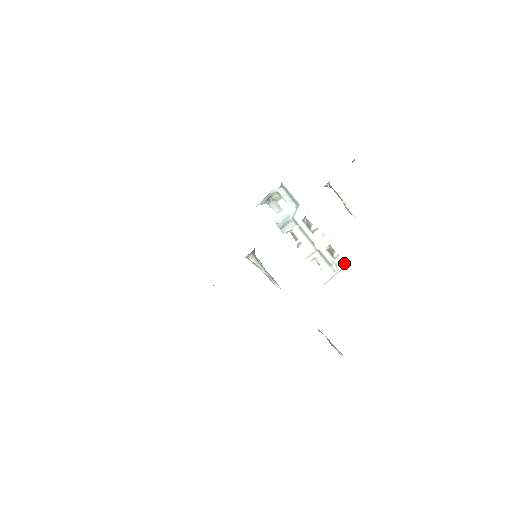
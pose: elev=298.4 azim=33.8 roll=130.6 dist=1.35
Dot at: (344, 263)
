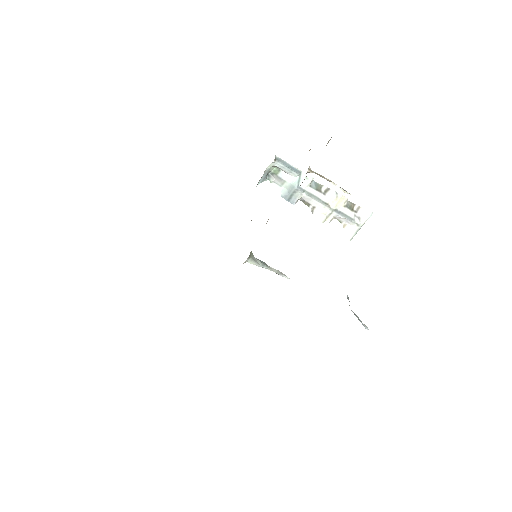
Dot at: (367, 215)
